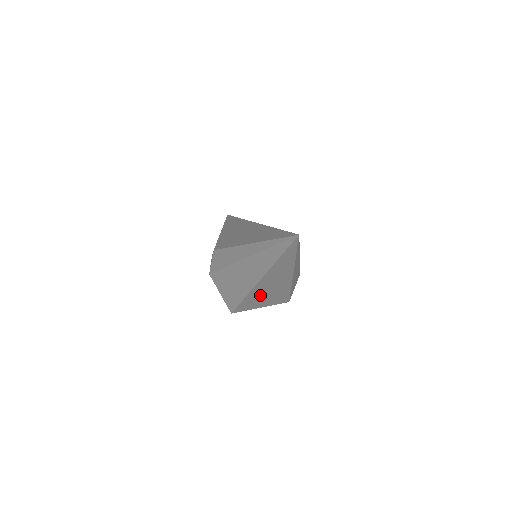
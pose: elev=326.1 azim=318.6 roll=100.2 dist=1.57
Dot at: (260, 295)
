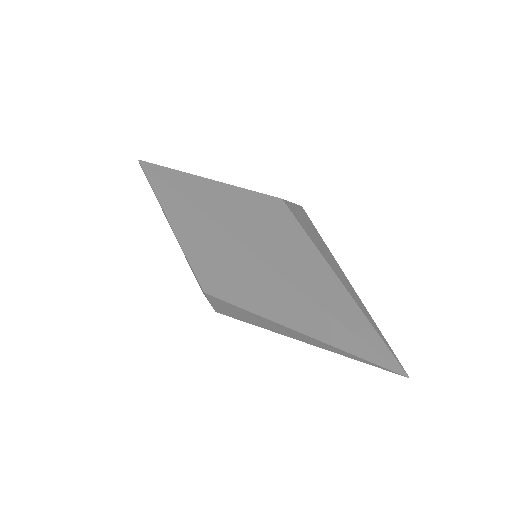
Dot at: occluded
